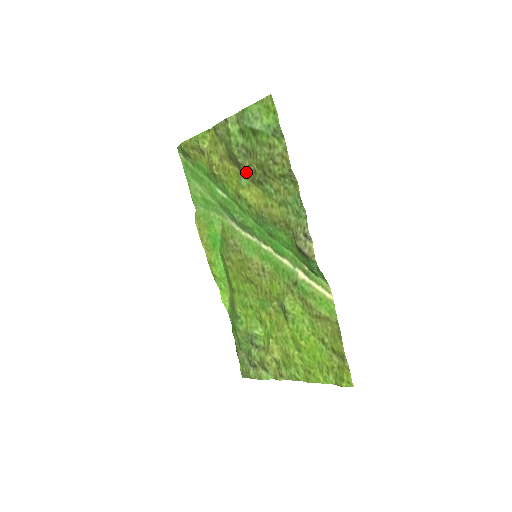
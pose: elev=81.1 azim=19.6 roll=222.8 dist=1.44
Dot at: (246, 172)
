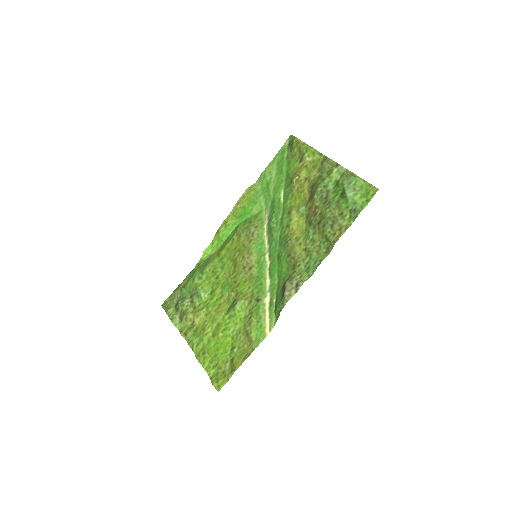
Dot at: (311, 207)
